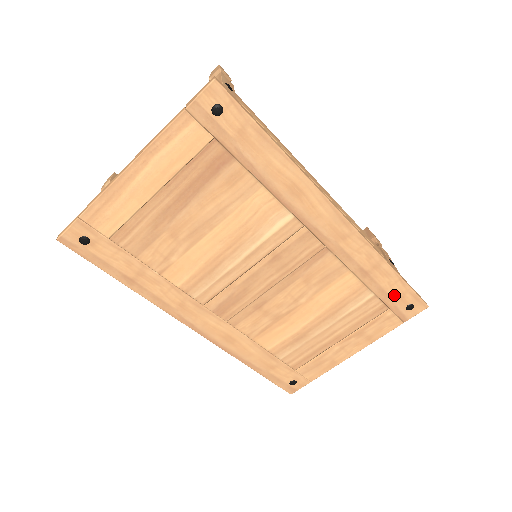
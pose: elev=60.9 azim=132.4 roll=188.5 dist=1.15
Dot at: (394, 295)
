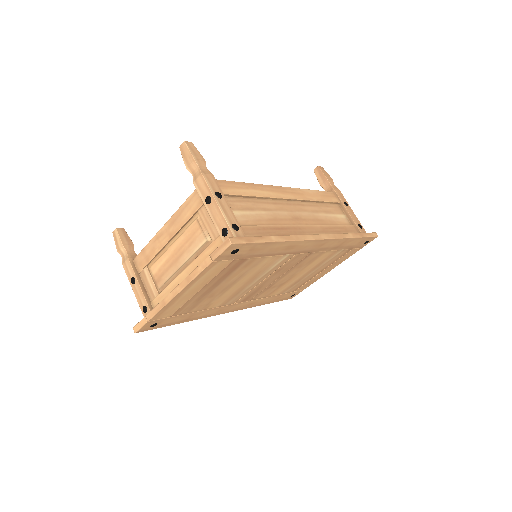
Dot at: (356, 244)
